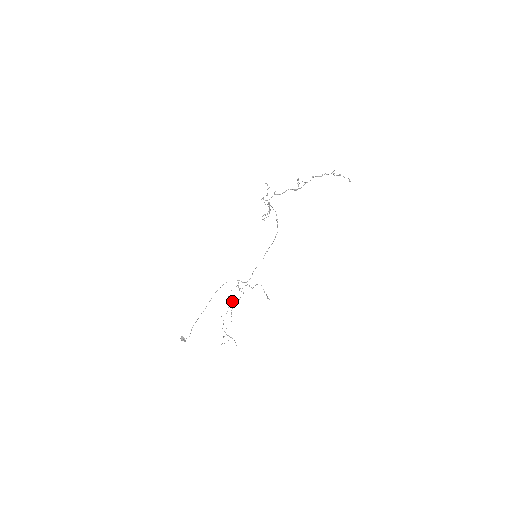
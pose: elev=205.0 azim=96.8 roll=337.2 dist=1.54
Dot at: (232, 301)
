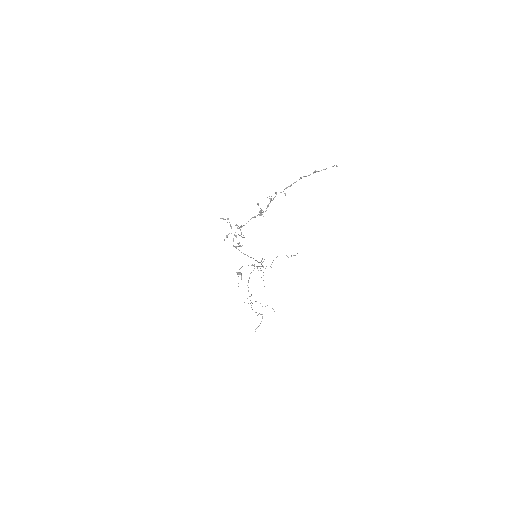
Dot at: (251, 295)
